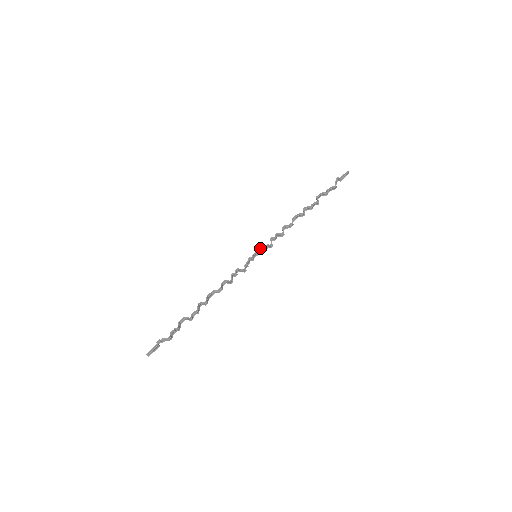
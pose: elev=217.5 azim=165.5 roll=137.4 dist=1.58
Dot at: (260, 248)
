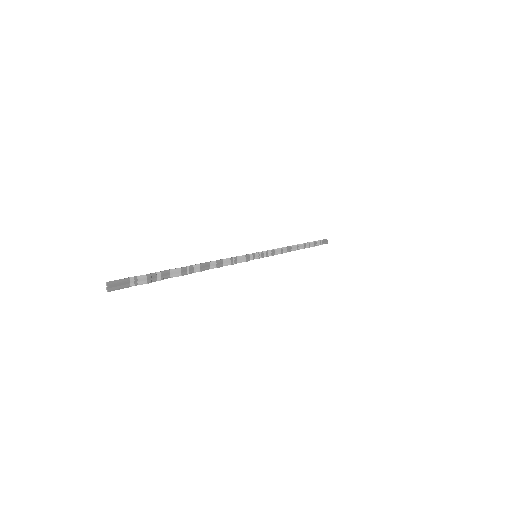
Dot at: occluded
